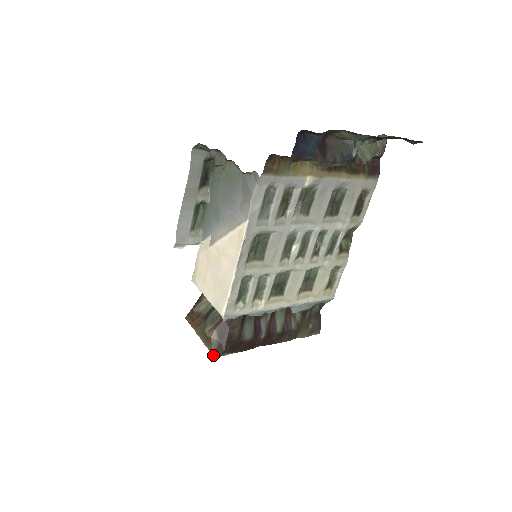
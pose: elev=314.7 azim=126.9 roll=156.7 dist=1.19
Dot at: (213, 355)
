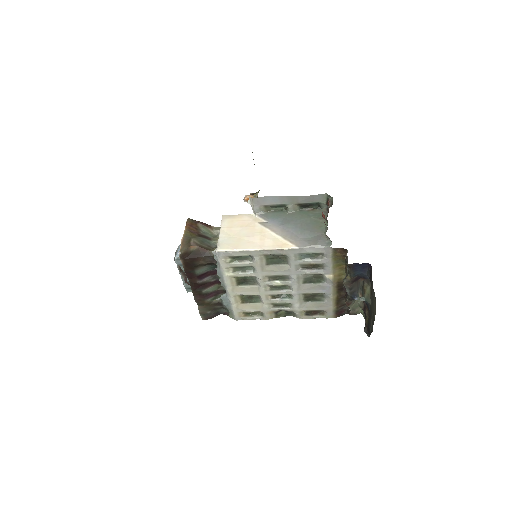
Dot at: (180, 252)
